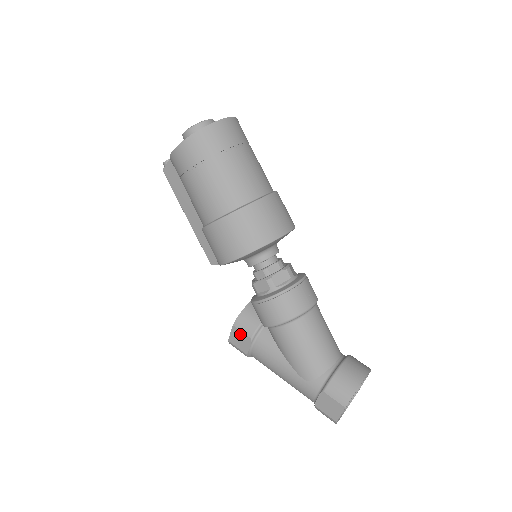
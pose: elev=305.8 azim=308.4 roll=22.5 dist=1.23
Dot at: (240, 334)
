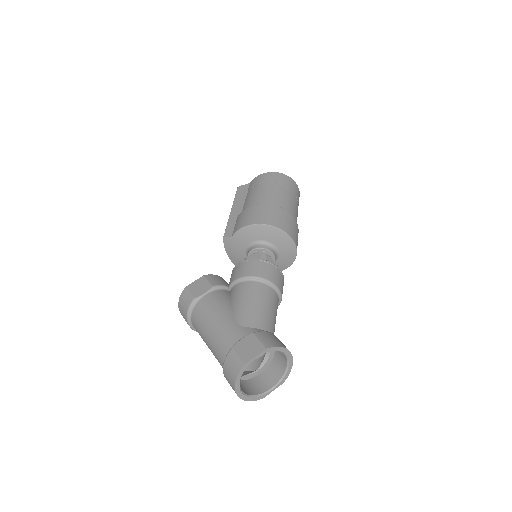
Dot at: (204, 282)
